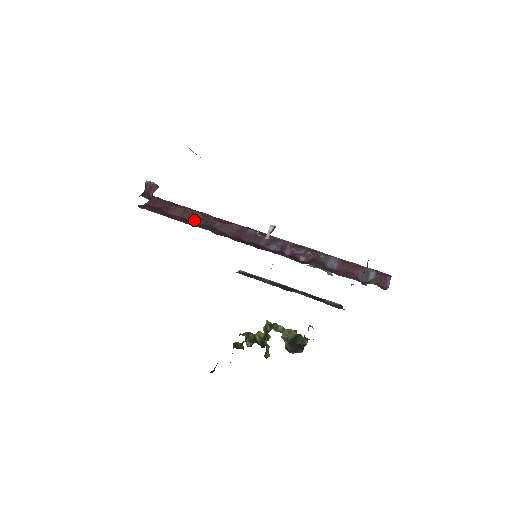
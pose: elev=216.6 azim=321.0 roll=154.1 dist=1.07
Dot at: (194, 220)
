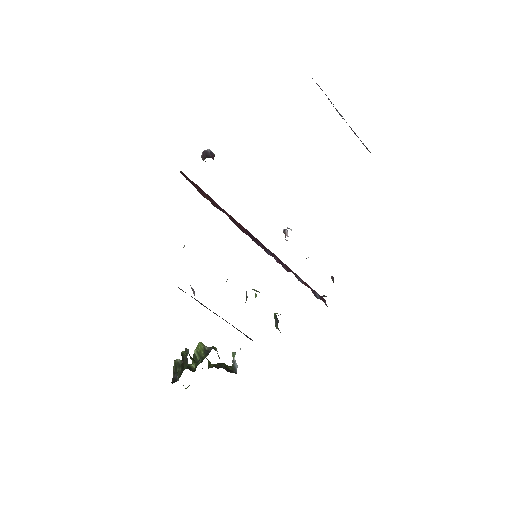
Dot at: (216, 207)
